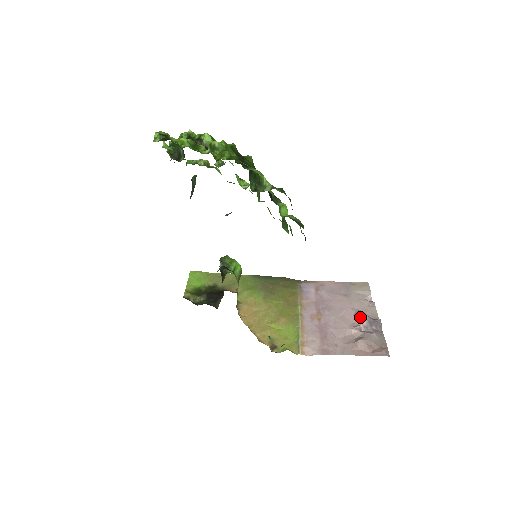
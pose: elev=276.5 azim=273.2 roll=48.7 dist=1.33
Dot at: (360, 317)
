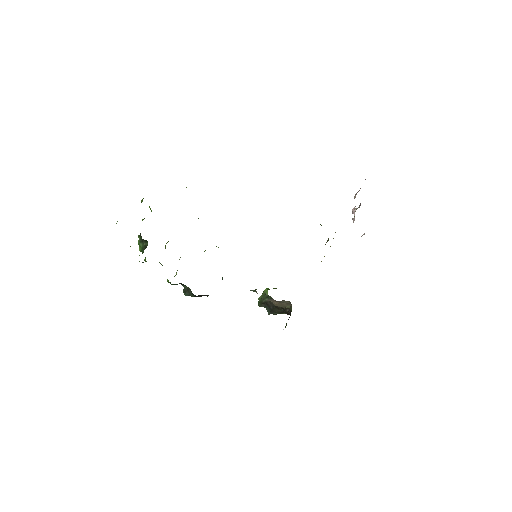
Dot at: (354, 217)
